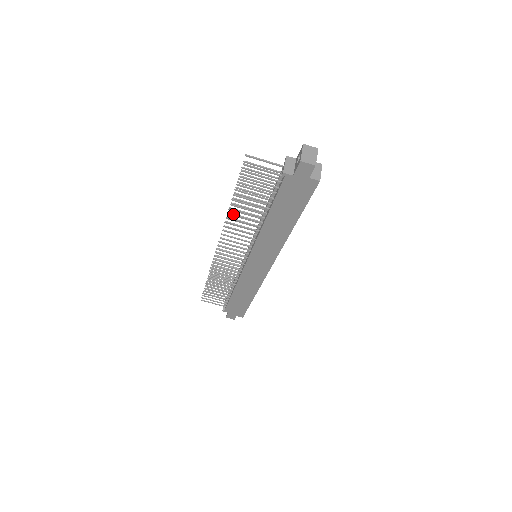
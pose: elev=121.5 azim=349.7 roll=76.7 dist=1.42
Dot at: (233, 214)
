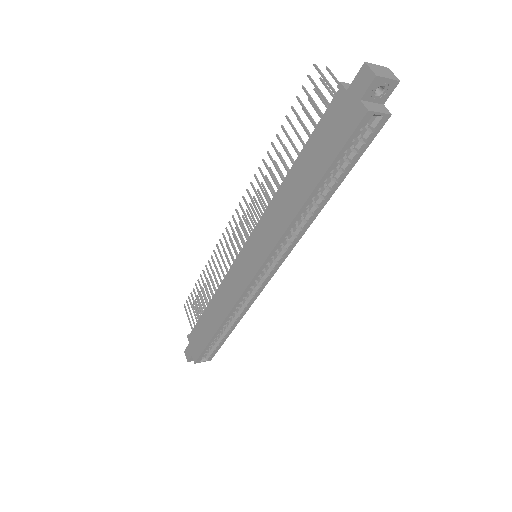
Dot at: (270, 155)
